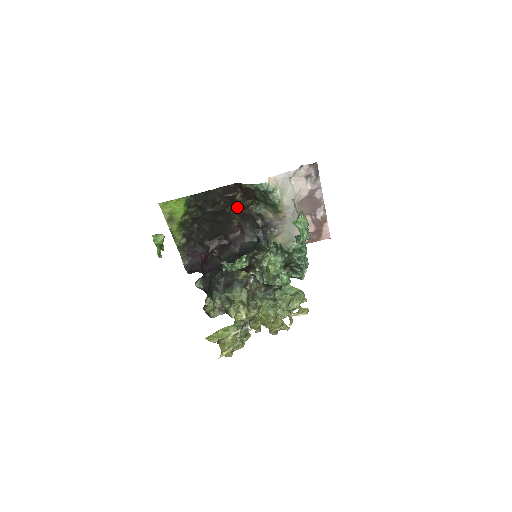
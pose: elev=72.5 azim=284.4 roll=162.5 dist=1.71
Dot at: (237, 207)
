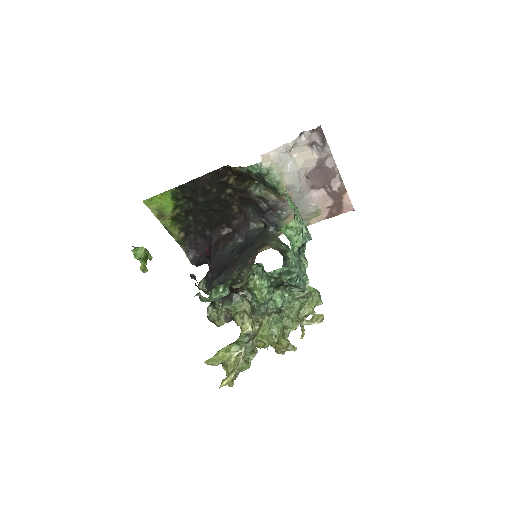
Dot at: (233, 192)
